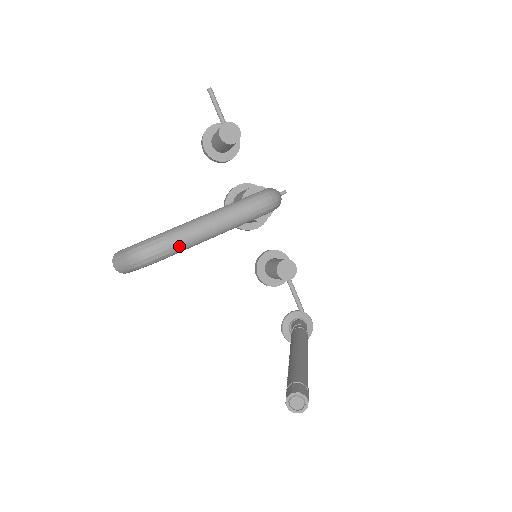
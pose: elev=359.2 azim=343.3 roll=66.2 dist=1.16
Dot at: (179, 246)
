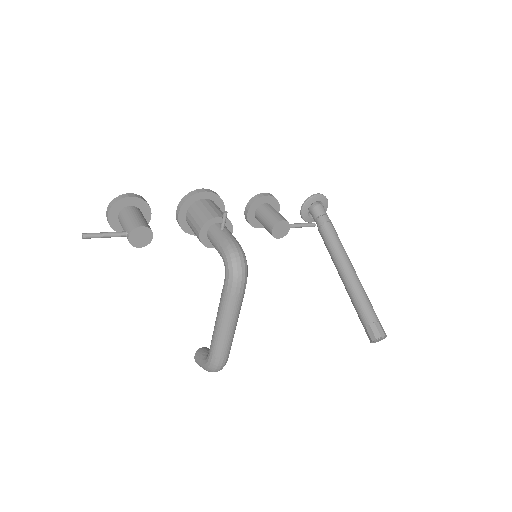
Dot at: (229, 350)
